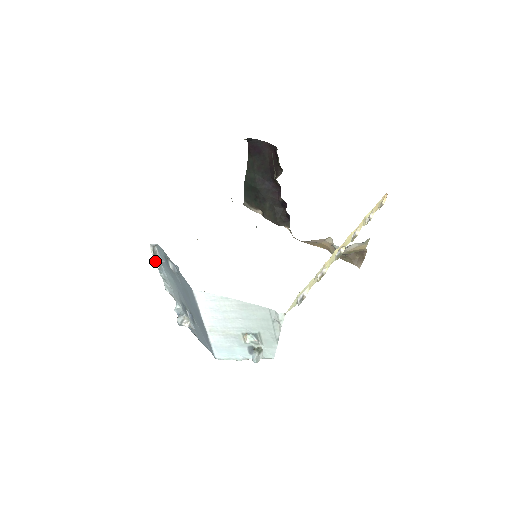
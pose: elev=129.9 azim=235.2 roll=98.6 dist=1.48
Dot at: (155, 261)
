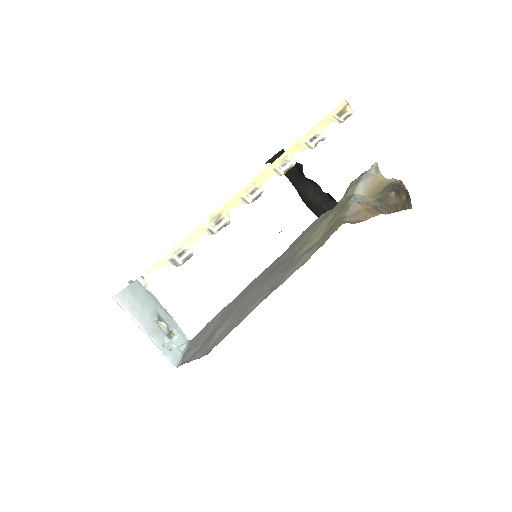
Dot at: occluded
